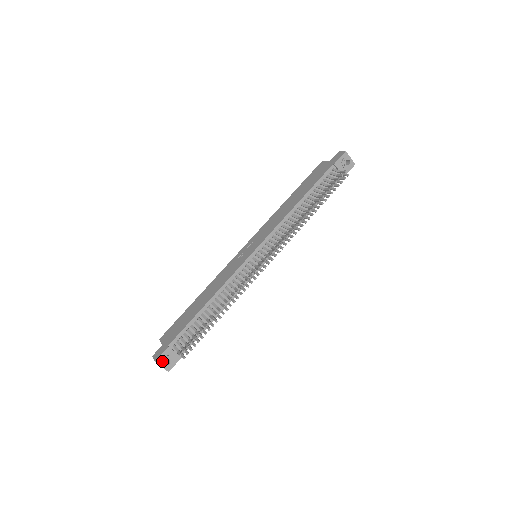
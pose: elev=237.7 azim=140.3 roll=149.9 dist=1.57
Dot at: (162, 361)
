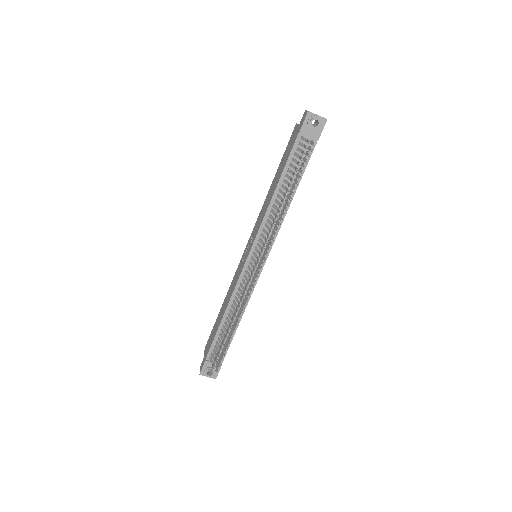
Dot at: (205, 373)
